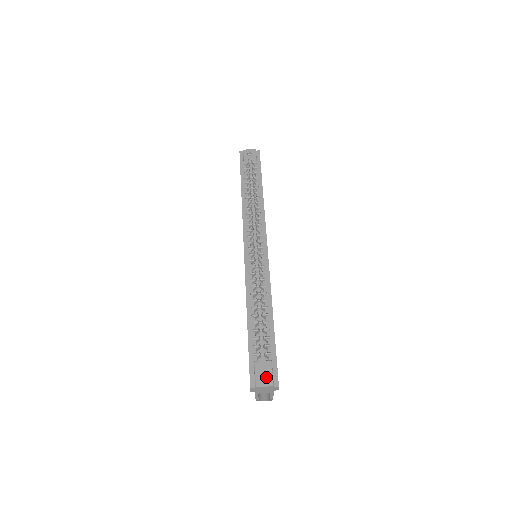
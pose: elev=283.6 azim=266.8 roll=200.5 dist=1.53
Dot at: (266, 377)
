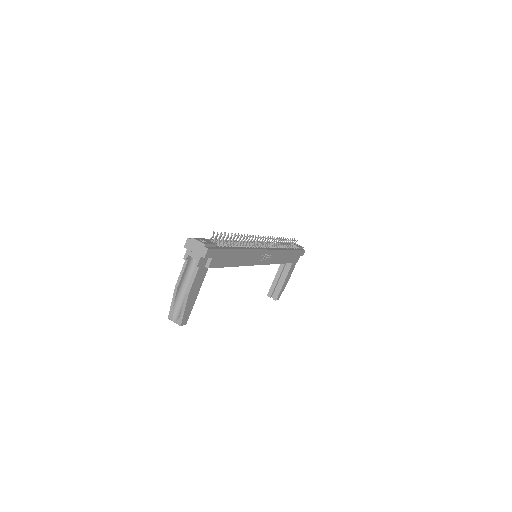
Dot at: occluded
